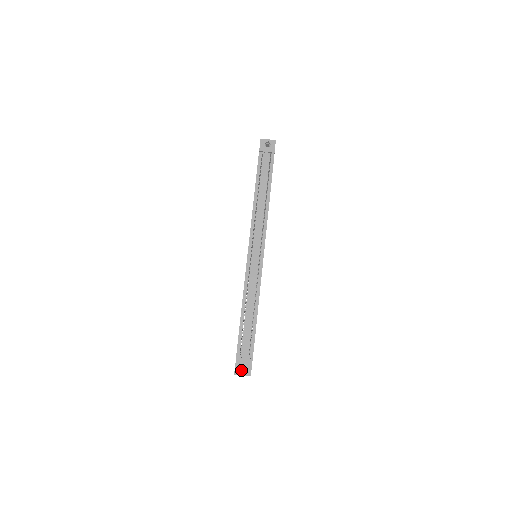
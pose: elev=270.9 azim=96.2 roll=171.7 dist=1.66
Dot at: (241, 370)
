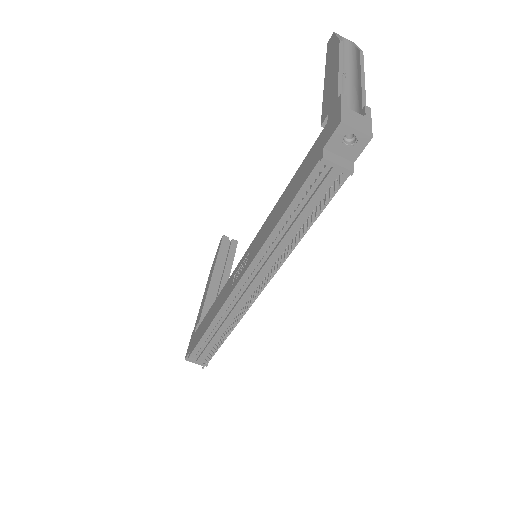
Dot at: occluded
